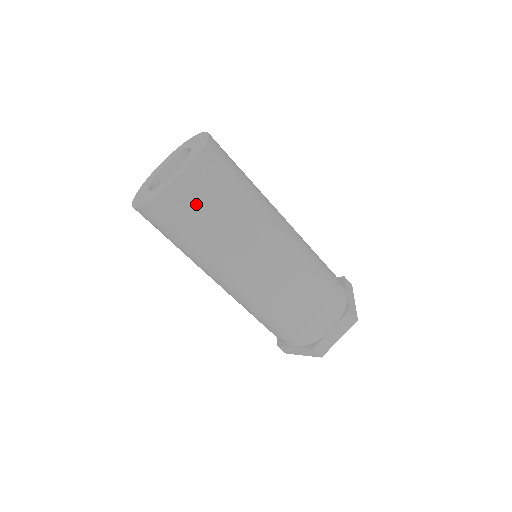
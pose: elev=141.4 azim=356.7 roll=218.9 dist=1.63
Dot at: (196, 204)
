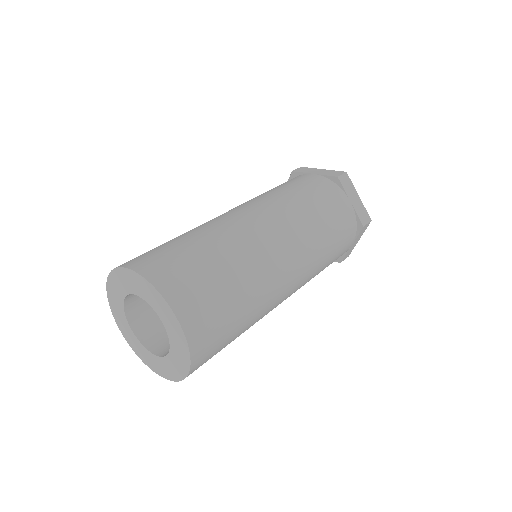
Dot at: (213, 355)
